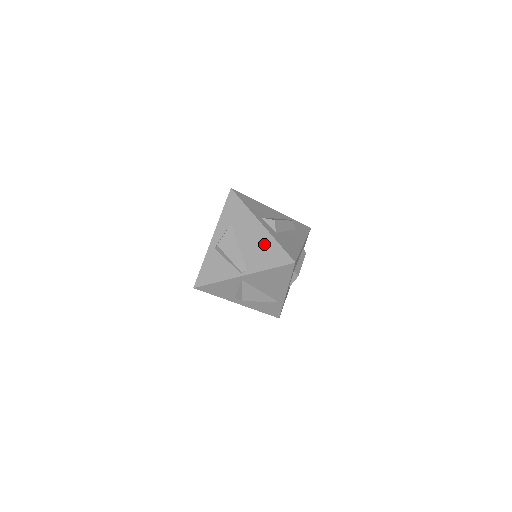
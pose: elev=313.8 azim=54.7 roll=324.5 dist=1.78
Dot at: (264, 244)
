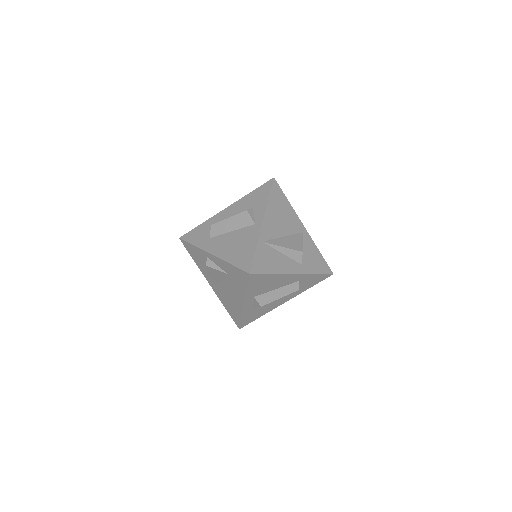
Dot at: (234, 306)
